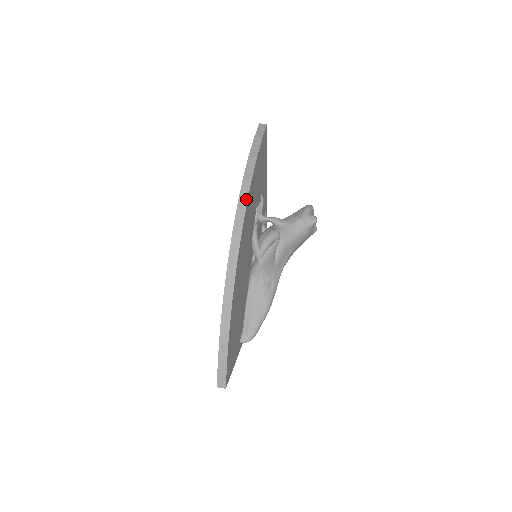
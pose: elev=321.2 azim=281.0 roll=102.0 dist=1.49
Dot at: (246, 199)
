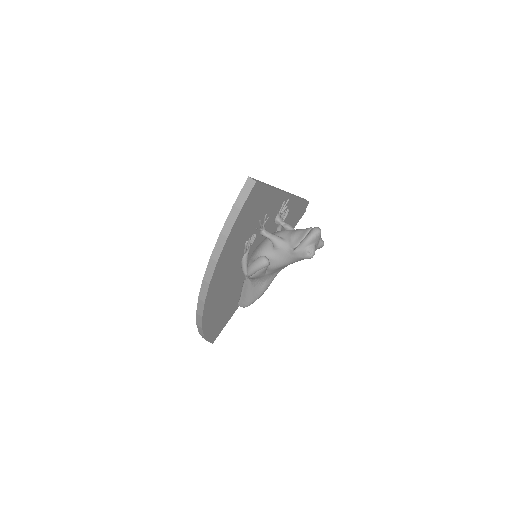
Dot at: (210, 277)
